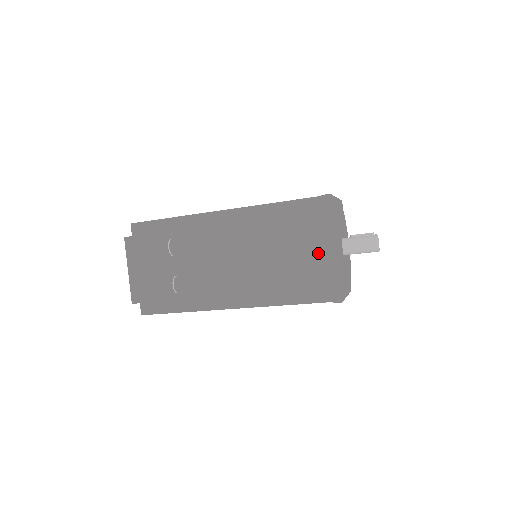
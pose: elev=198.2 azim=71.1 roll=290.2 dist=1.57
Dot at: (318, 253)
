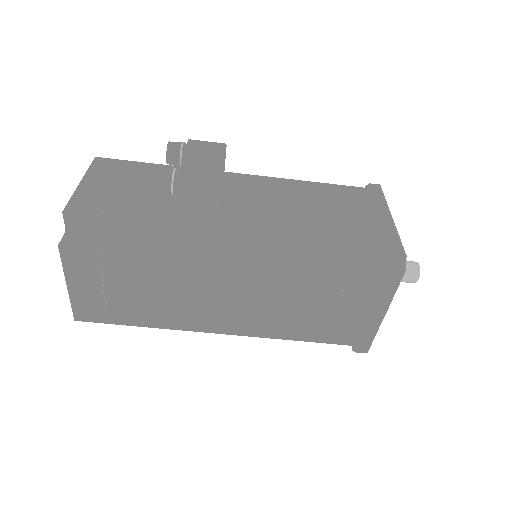
Dot at: (371, 216)
